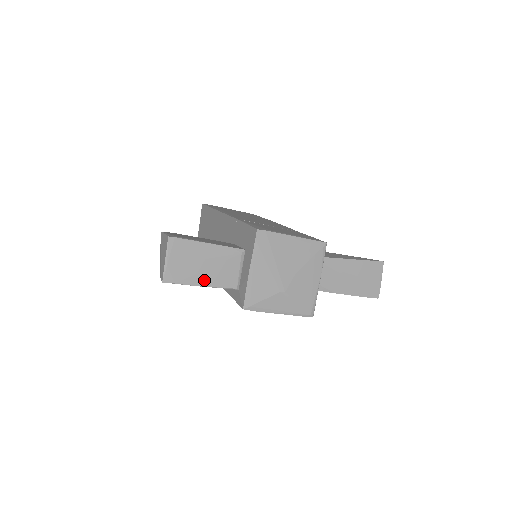
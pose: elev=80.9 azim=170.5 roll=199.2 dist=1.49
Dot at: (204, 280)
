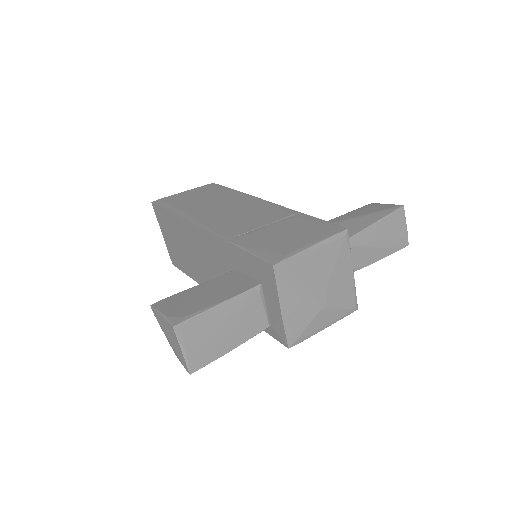
Dot at: (232, 342)
